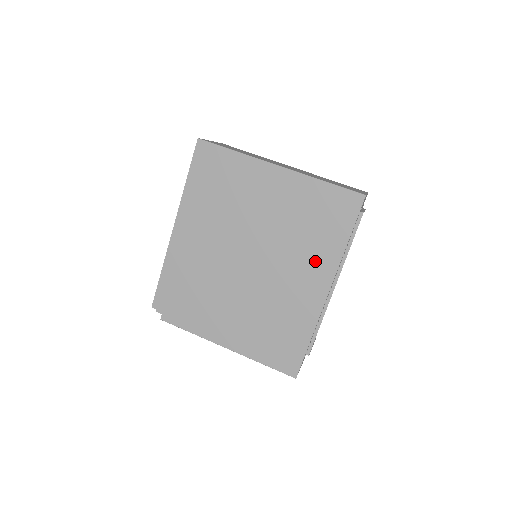
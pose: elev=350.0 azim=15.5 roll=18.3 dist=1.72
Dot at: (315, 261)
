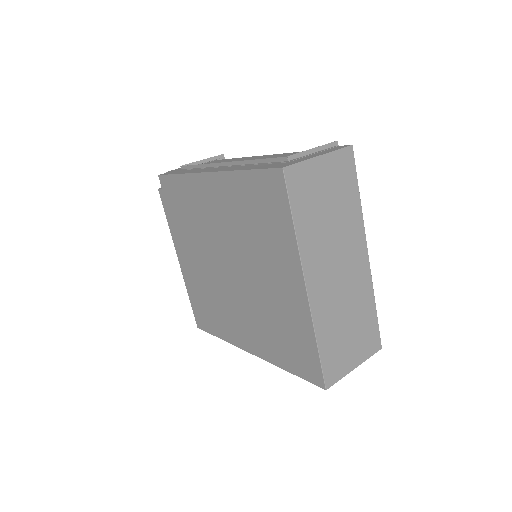
Dot at: (260, 339)
